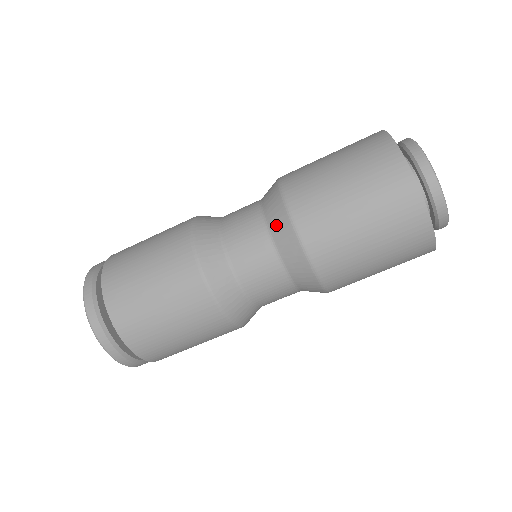
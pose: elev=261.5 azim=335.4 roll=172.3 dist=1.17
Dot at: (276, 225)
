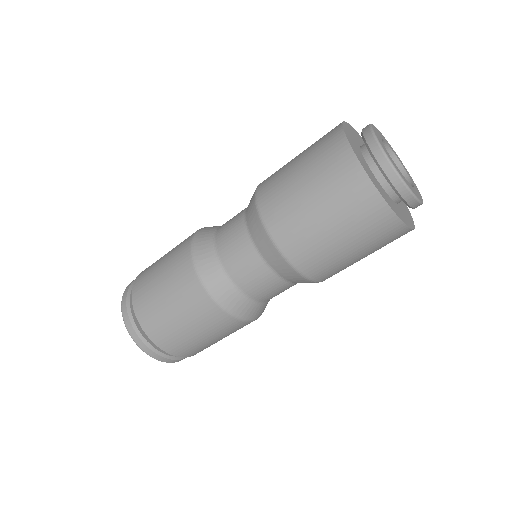
Dot at: (275, 264)
